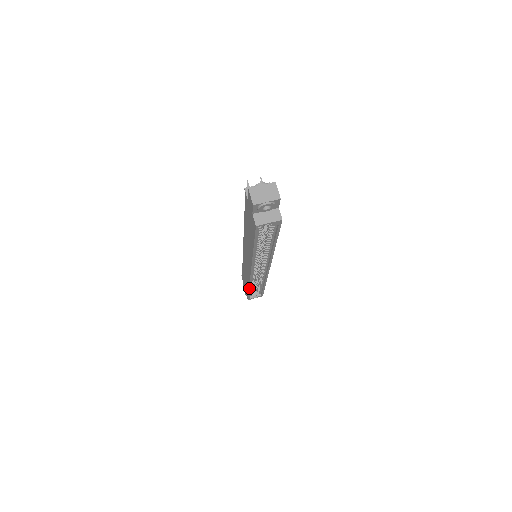
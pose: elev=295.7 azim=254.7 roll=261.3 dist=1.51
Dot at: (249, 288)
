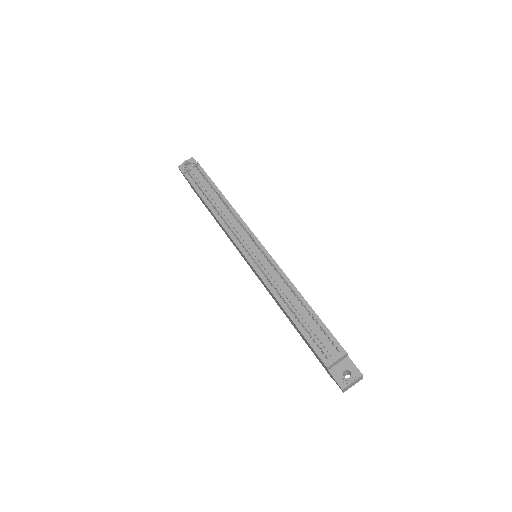
Dot at: (219, 225)
